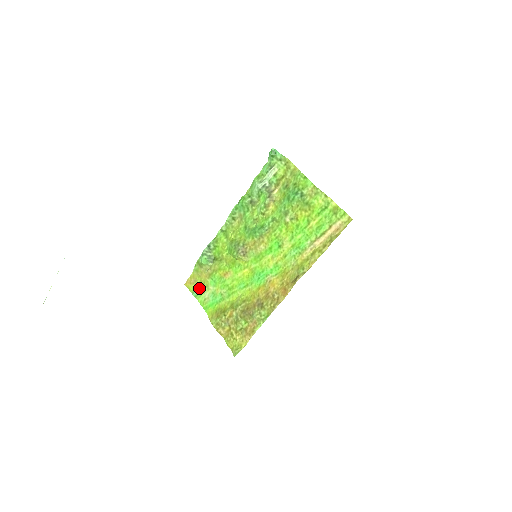
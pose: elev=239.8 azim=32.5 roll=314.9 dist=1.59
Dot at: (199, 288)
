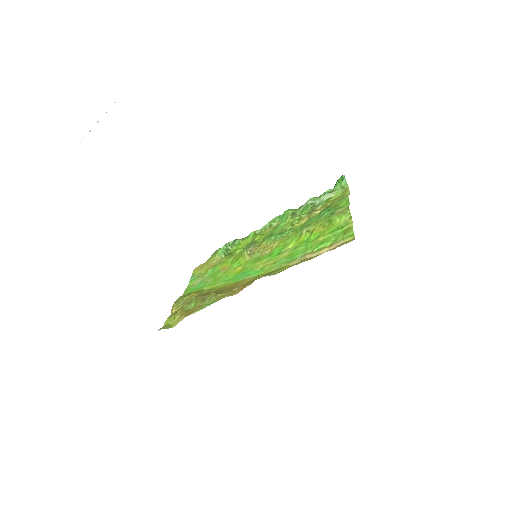
Dot at: (199, 275)
